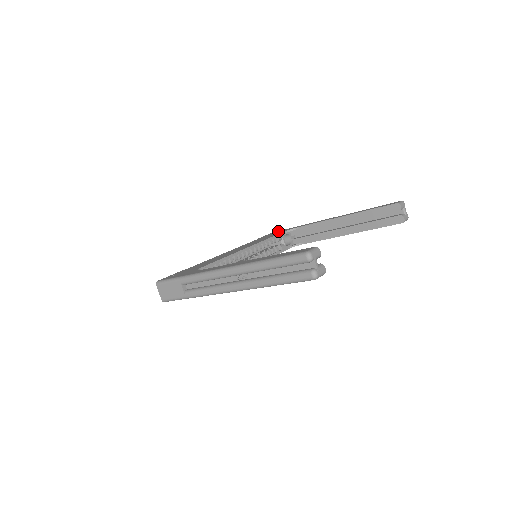
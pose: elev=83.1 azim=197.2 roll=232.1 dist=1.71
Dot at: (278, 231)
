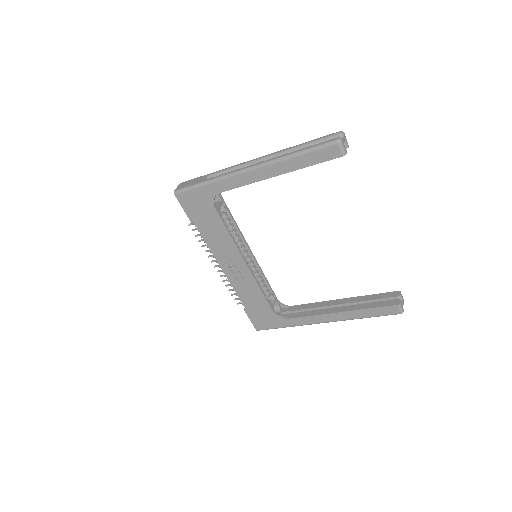
Dot at: occluded
